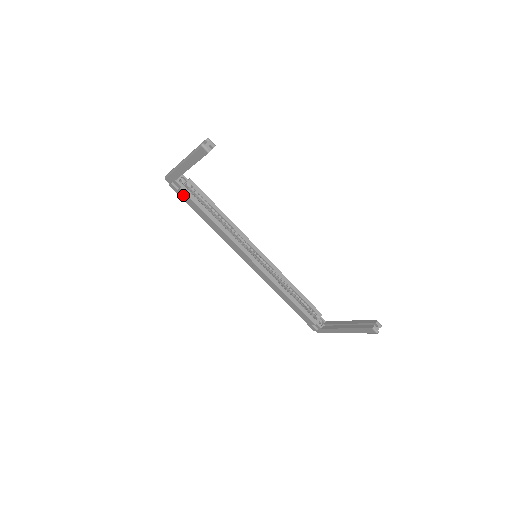
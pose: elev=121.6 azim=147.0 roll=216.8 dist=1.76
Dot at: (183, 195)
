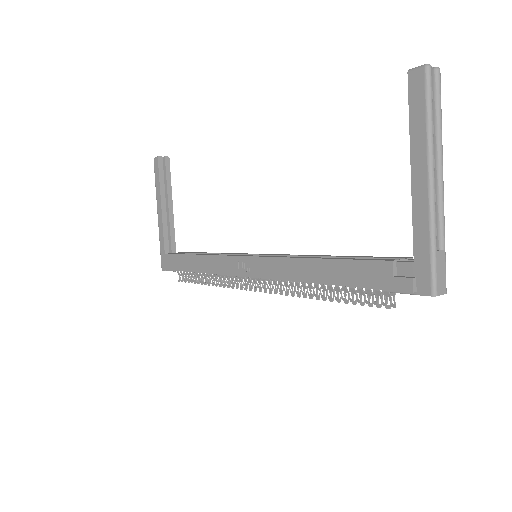
Dot at: (172, 262)
